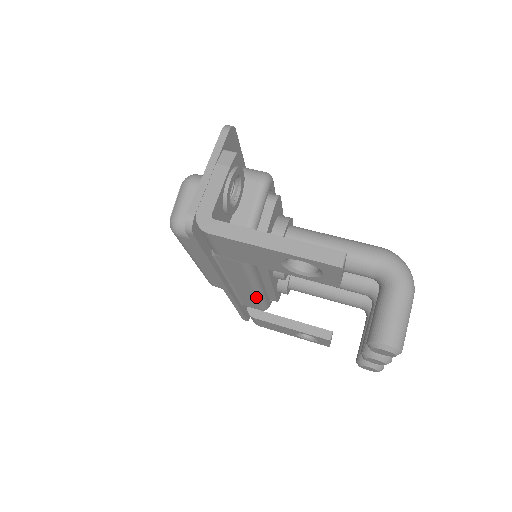
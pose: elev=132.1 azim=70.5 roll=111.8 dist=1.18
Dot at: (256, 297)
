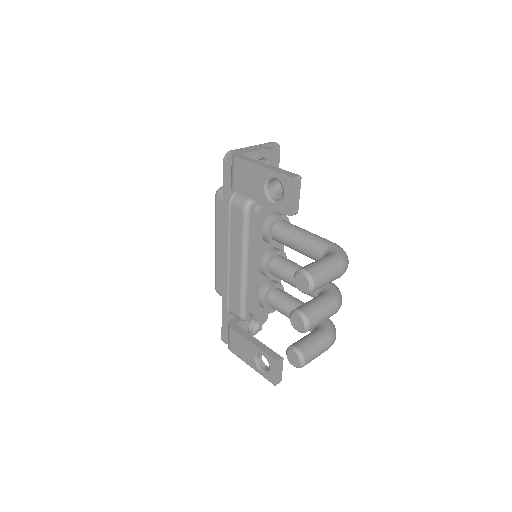
Dot at: (240, 283)
